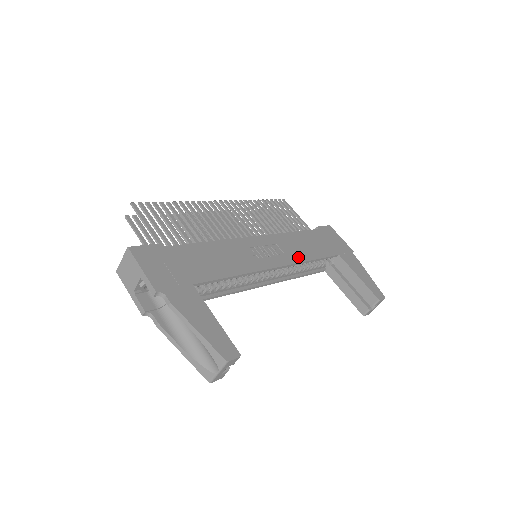
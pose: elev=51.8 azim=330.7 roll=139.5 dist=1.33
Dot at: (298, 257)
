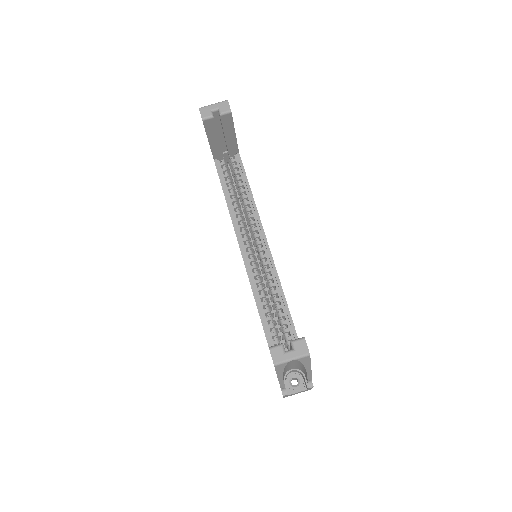
Dot at: occluded
